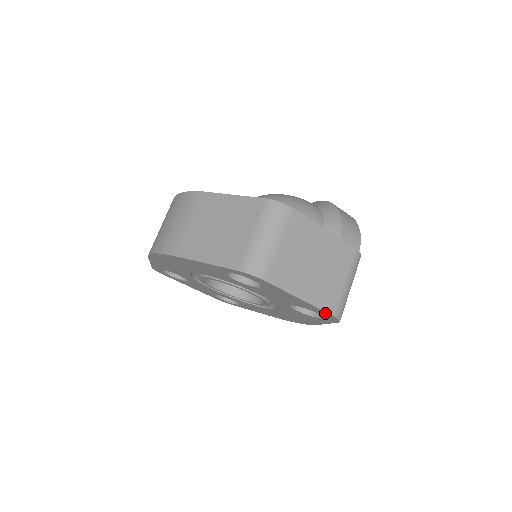
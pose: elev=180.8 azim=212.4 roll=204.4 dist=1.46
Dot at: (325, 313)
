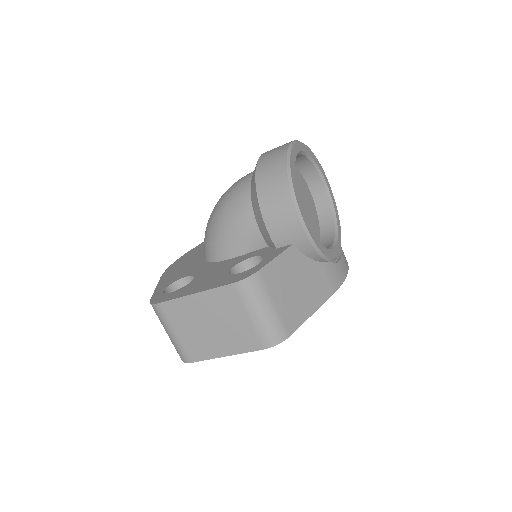
Dot at: (260, 347)
